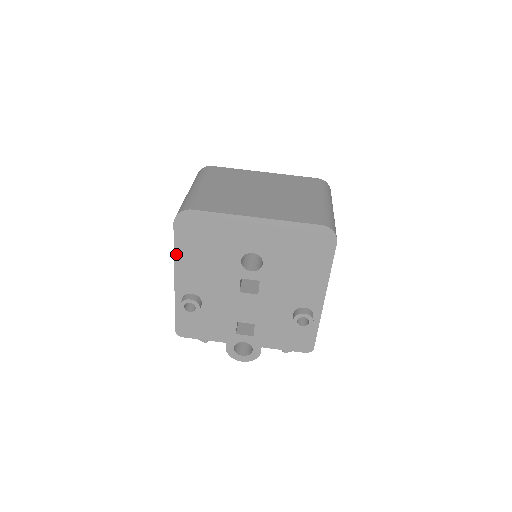
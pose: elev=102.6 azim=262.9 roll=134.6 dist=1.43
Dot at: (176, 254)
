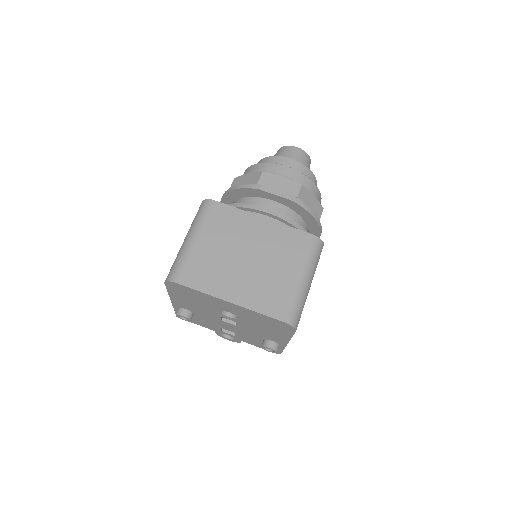
Dot at: (170, 293)
